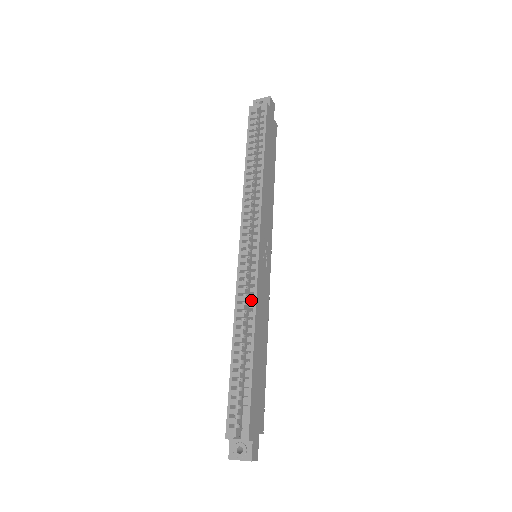
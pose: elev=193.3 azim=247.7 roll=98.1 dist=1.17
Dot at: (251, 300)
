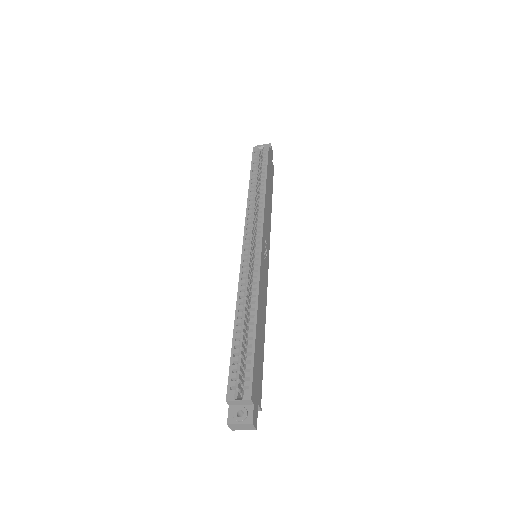
Dot at: (254, 282)
